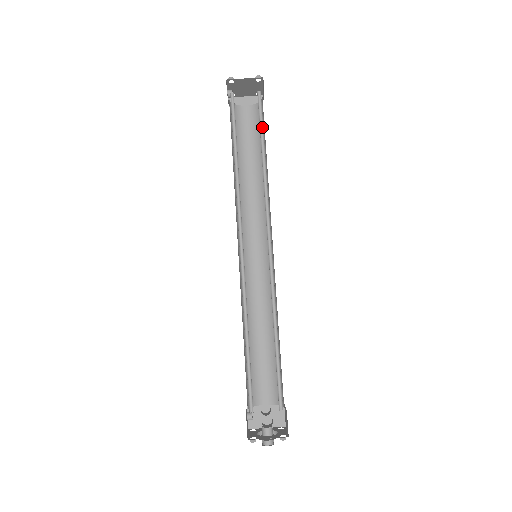
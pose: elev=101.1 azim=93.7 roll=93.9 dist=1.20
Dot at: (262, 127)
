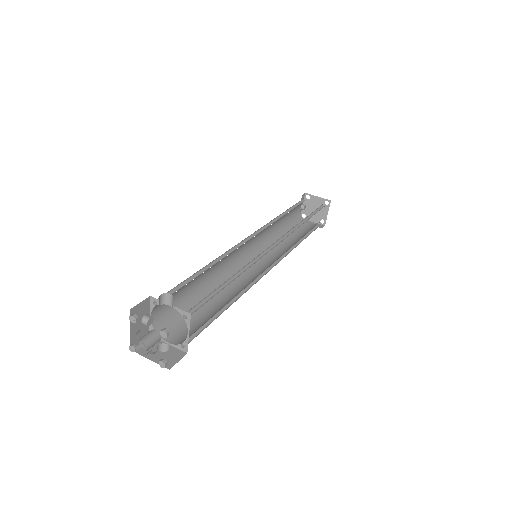
Dot at: (314, 214)
